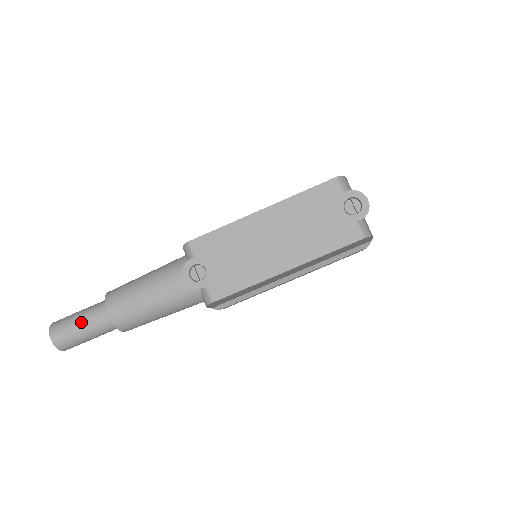
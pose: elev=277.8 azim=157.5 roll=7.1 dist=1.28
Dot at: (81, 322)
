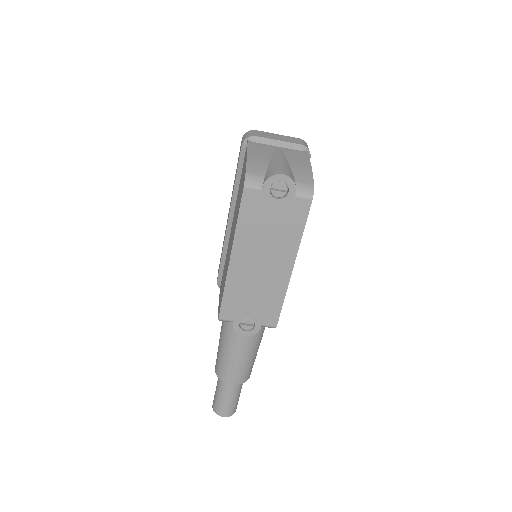
Dot at: (226, 398)
